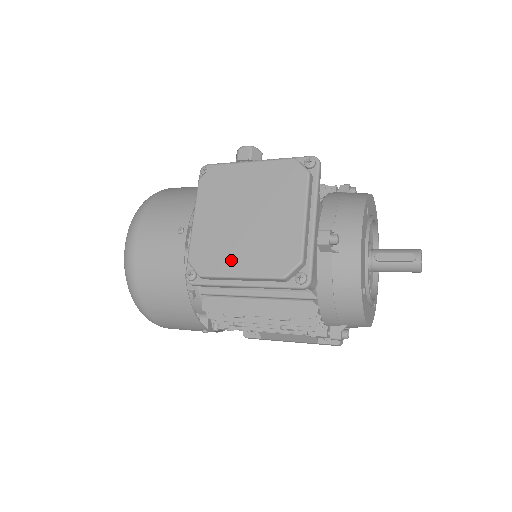
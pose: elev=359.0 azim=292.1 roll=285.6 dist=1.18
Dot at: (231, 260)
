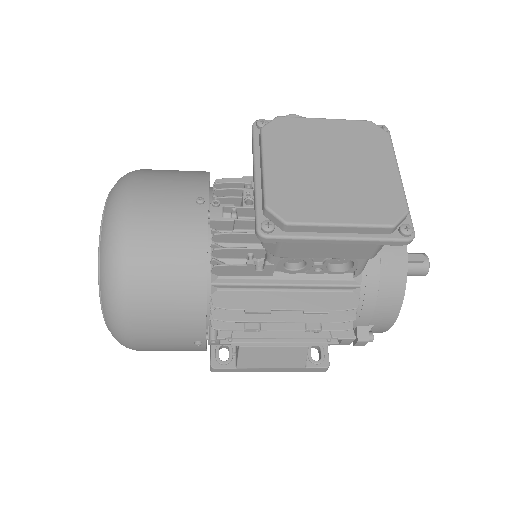
Dot at: (325, 207)
